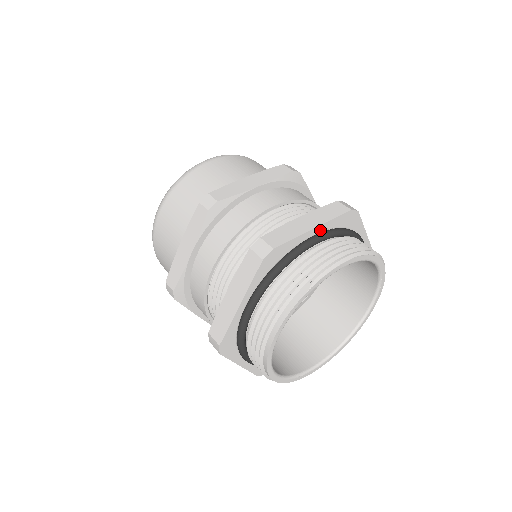
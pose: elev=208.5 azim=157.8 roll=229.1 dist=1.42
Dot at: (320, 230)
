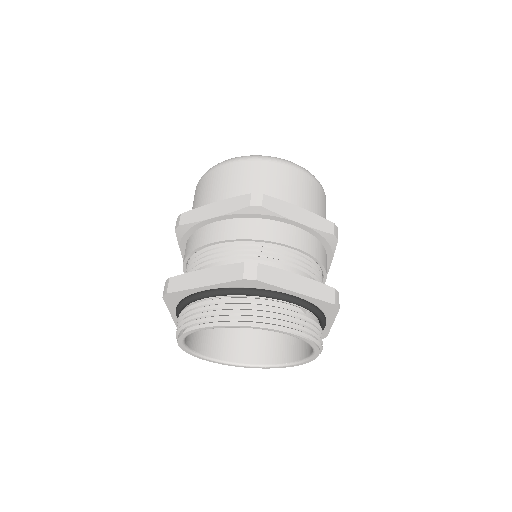
Dot at: (213, 287)
